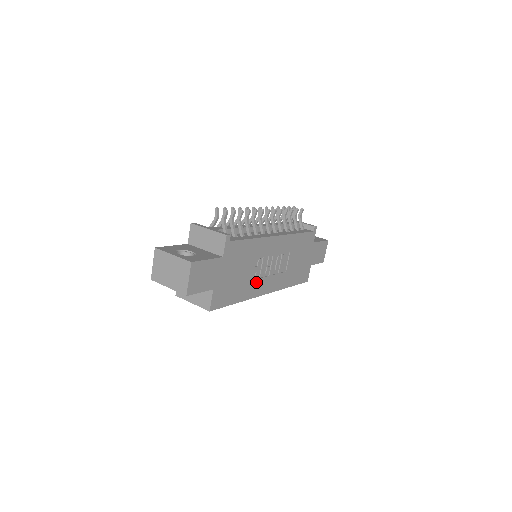
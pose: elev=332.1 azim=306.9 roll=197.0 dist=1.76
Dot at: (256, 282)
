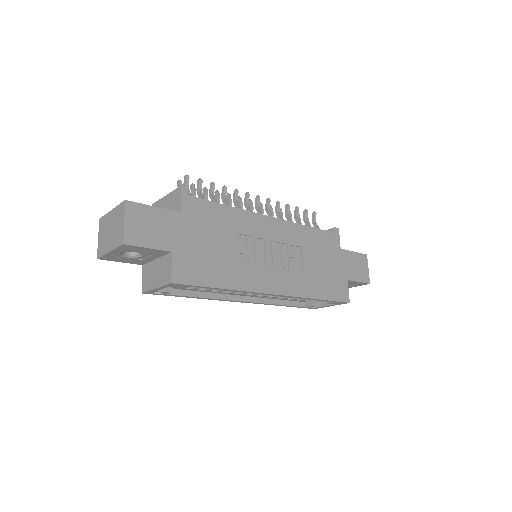
Dot at: (251, 270)
